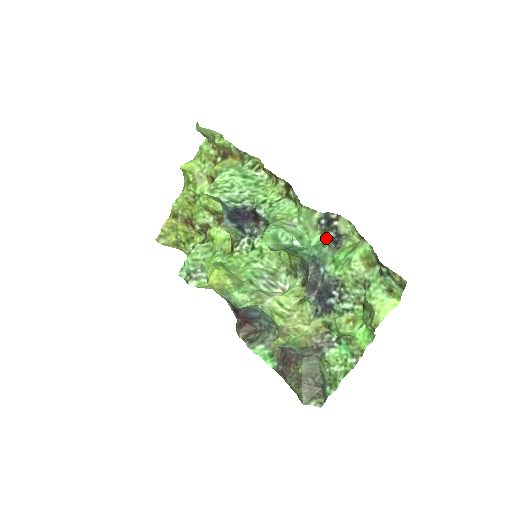
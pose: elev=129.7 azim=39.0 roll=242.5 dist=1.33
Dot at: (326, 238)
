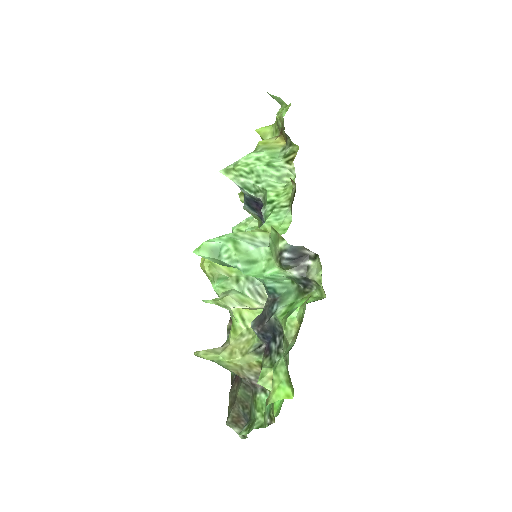
Dot at: (287, 275)
